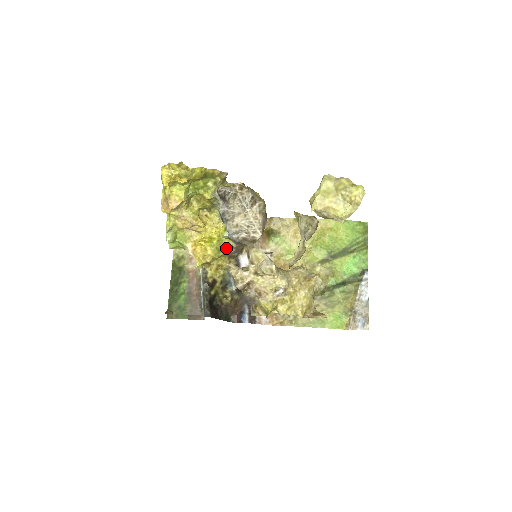
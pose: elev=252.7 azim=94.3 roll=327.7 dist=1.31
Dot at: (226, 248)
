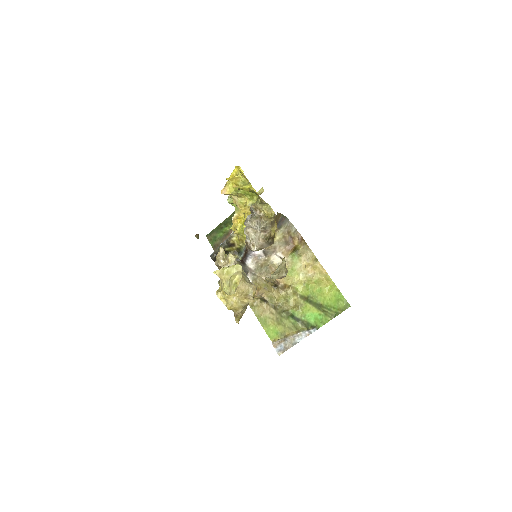
Dot at: occluded
